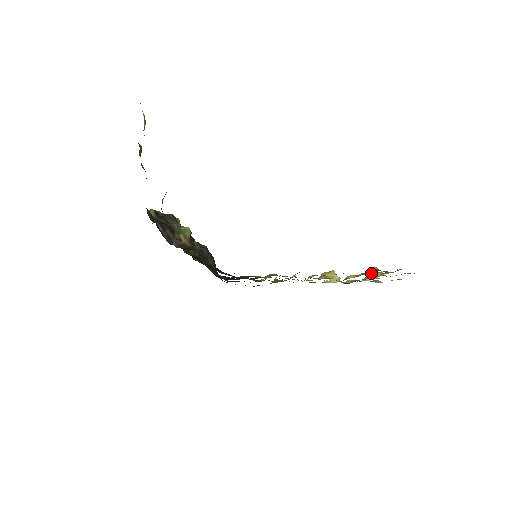
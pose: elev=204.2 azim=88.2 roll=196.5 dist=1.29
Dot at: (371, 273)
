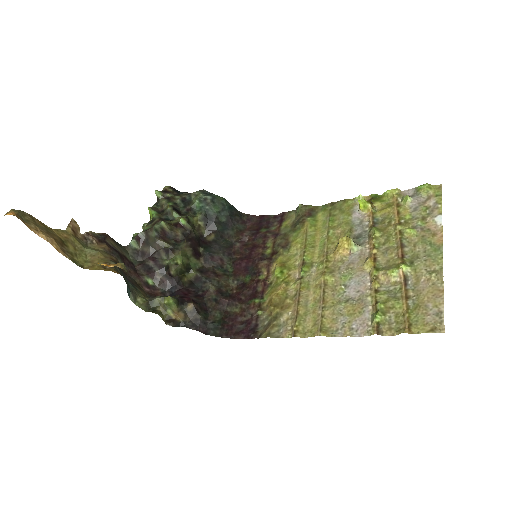
Dot at: (388, 271)
